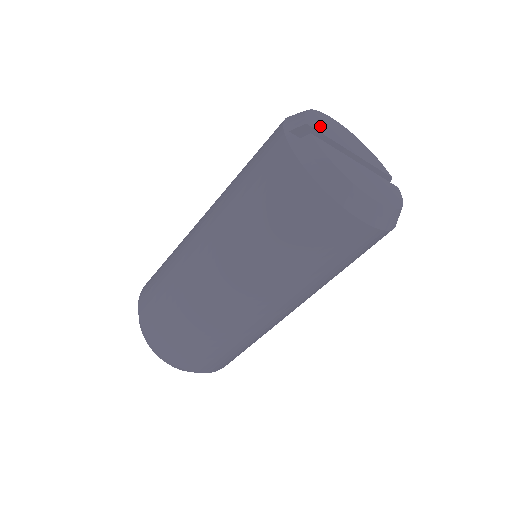
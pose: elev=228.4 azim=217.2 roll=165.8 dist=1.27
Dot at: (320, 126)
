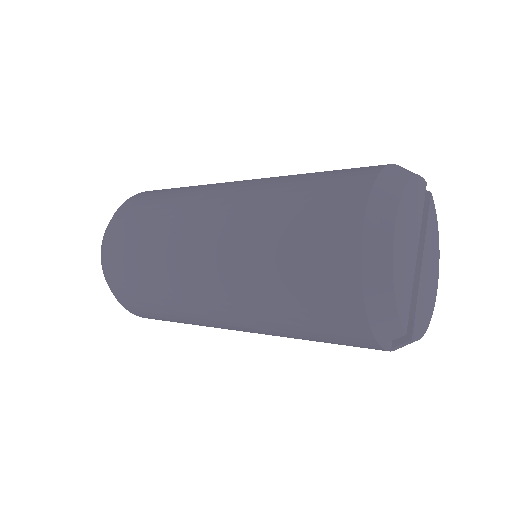
Dot at: (405, 297)
